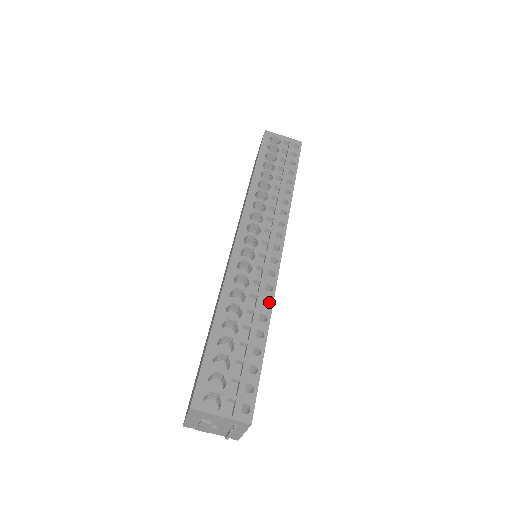
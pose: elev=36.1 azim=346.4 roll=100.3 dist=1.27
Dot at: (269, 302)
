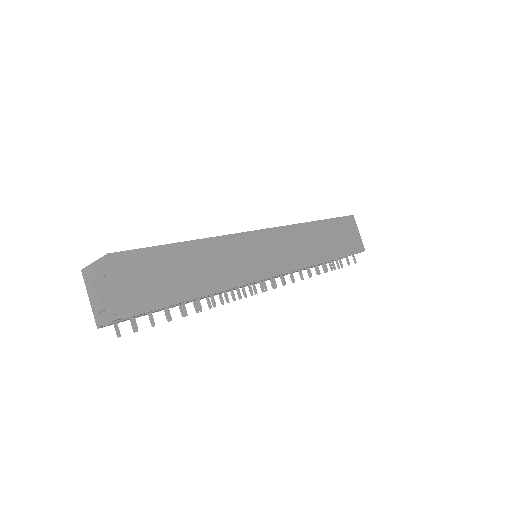
Dot at: (216, 239)
